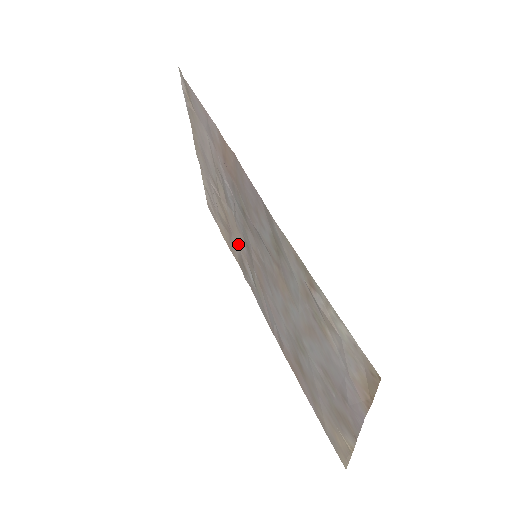
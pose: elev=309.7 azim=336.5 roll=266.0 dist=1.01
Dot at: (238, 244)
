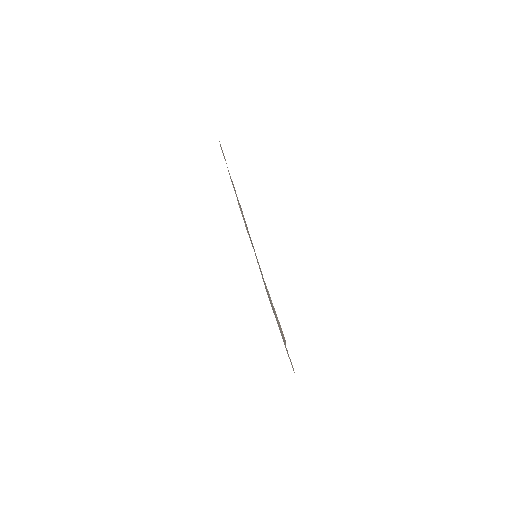
Dot at: occluded
